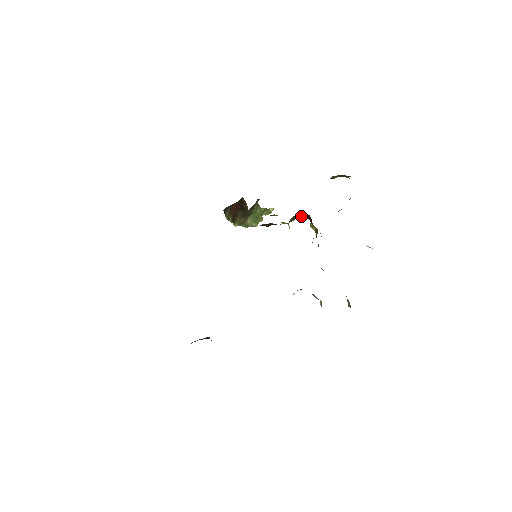
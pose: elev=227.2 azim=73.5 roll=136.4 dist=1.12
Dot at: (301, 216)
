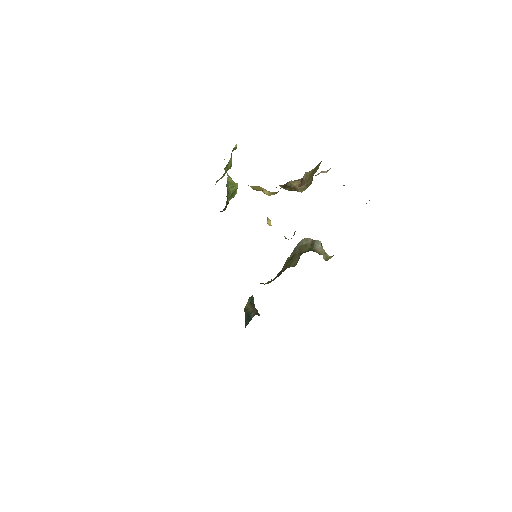
Dot at: occluded
